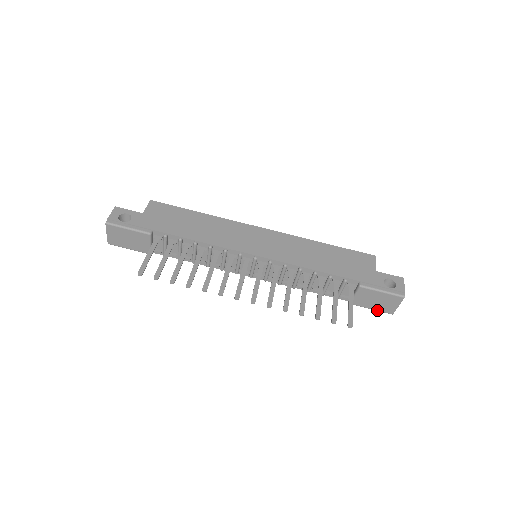
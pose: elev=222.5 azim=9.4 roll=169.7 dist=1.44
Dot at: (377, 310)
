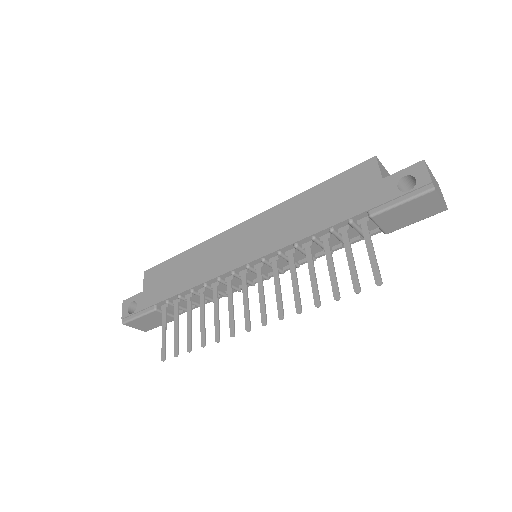
Dot at: (423, 219)
